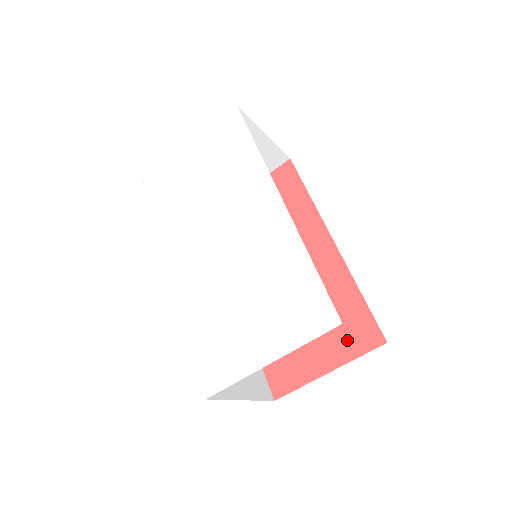
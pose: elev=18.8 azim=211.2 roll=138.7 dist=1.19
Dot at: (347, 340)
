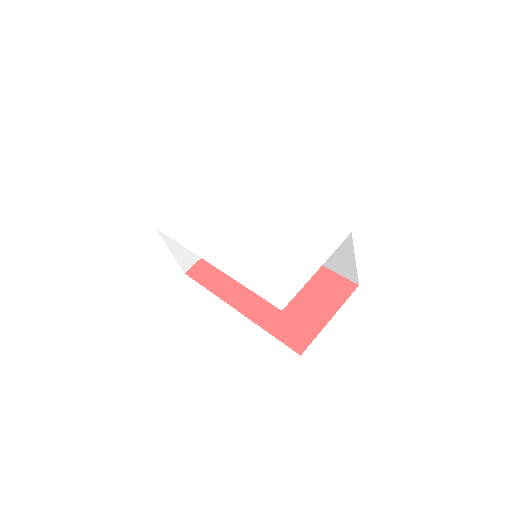
Dot at: (333, 295)
